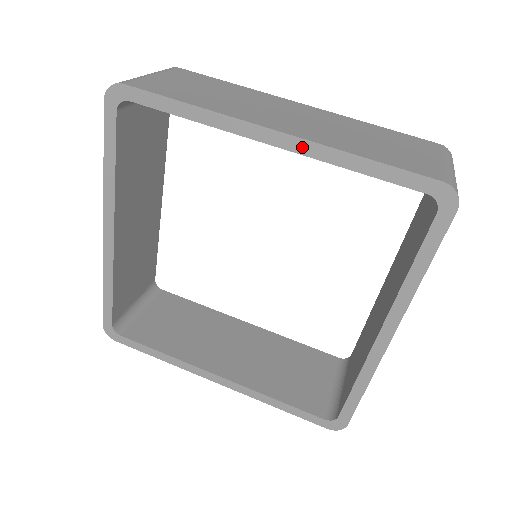
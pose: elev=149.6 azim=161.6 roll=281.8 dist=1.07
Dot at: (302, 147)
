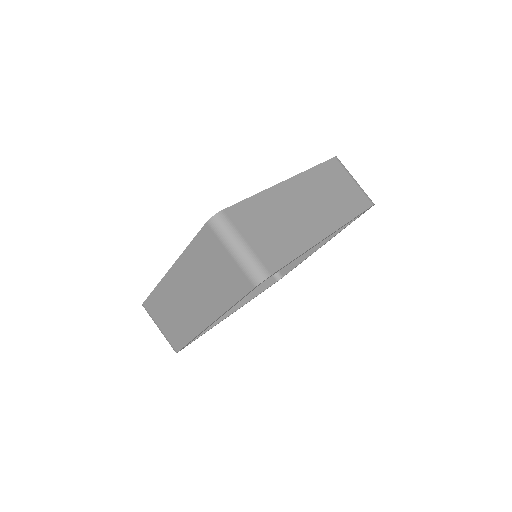
Dot at: occluded
